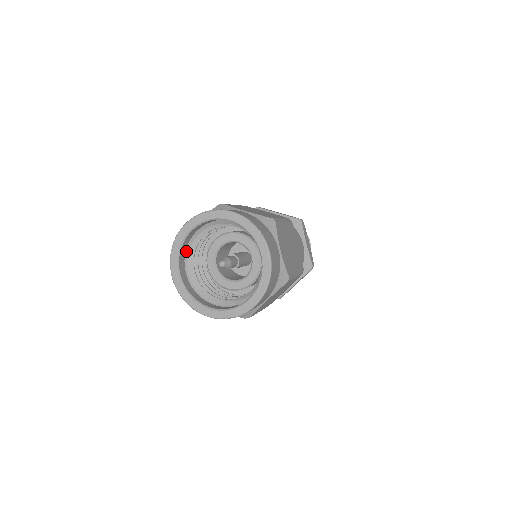
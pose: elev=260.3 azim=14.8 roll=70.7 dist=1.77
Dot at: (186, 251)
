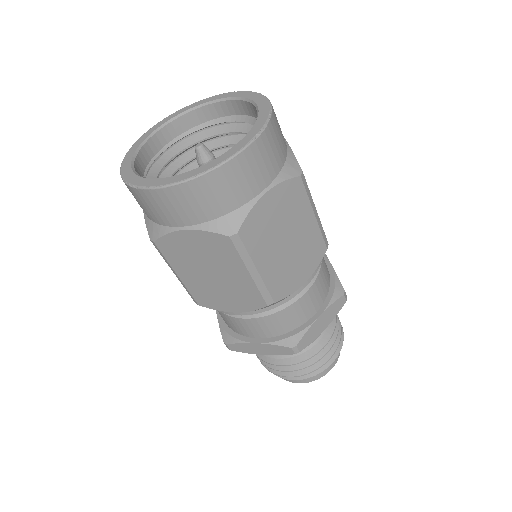
Dot at: (196, 127)
